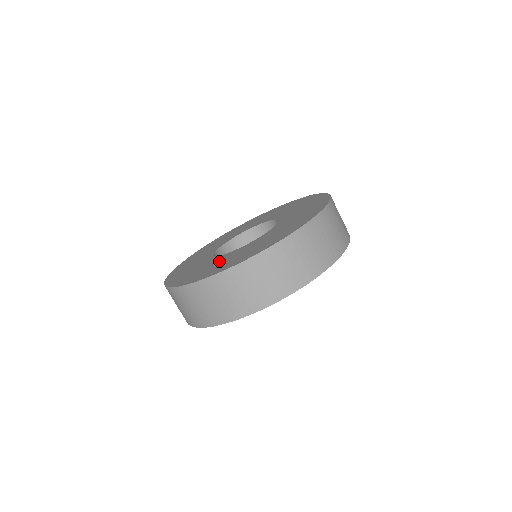
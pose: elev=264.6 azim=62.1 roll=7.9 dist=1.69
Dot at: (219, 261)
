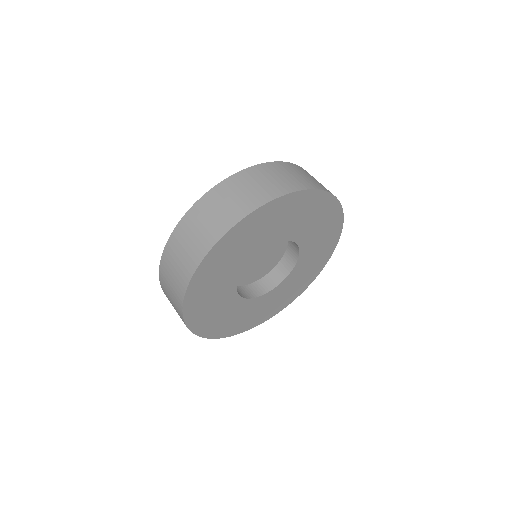
Dot at: occluded
